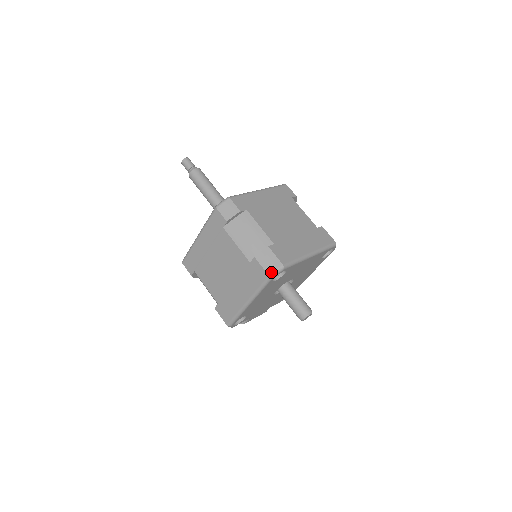
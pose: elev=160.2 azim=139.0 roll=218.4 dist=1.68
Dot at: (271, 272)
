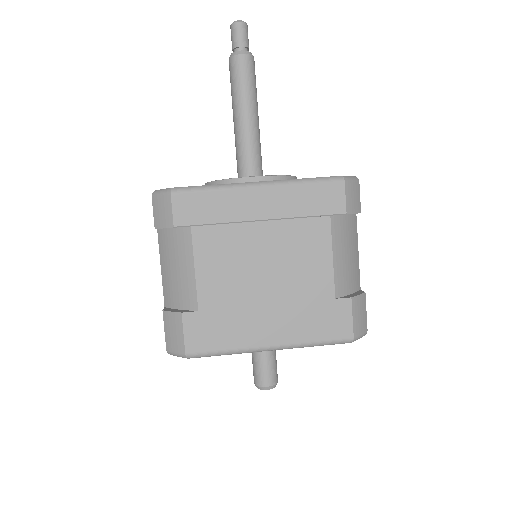
Dot at: (169, 349)
